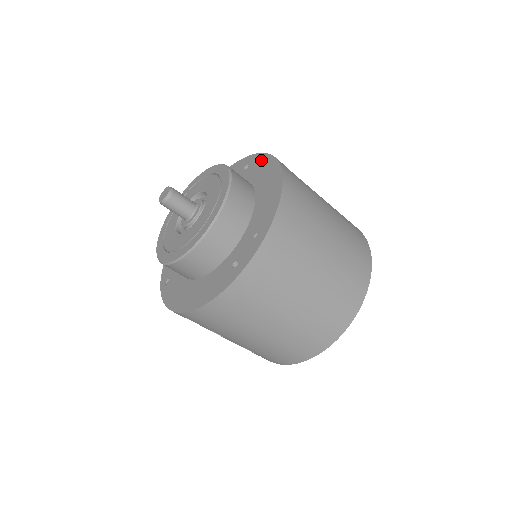
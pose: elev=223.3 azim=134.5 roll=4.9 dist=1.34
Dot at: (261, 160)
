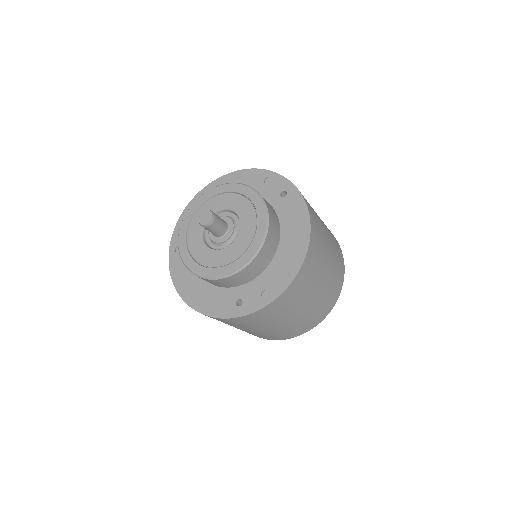
Dot at: (298, 205)
